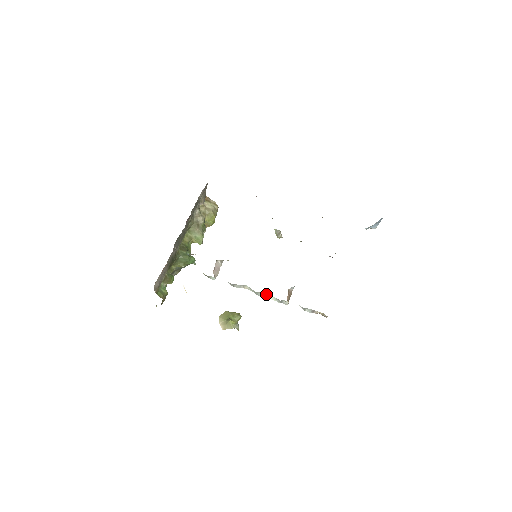
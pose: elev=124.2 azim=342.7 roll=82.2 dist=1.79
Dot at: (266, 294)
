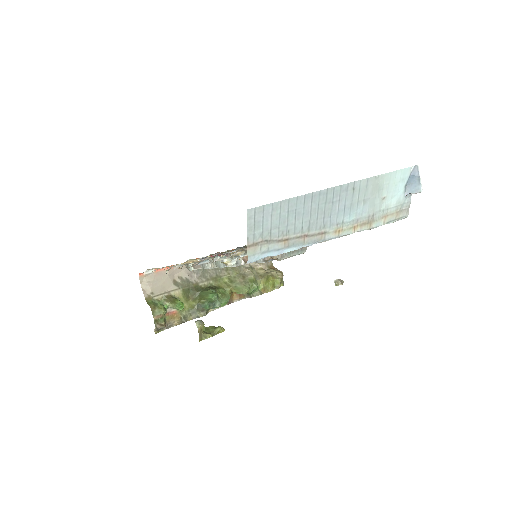
Dot at: (225, 260)
